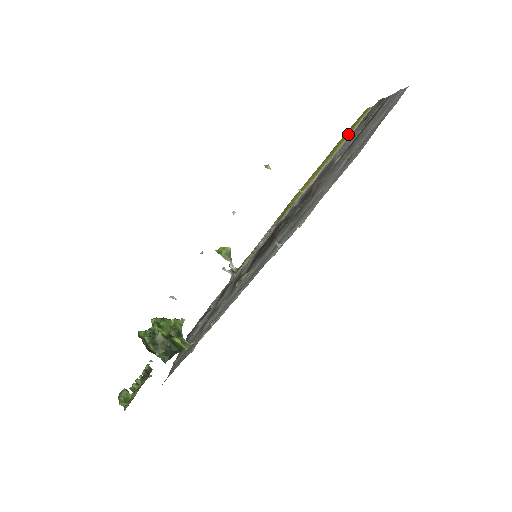
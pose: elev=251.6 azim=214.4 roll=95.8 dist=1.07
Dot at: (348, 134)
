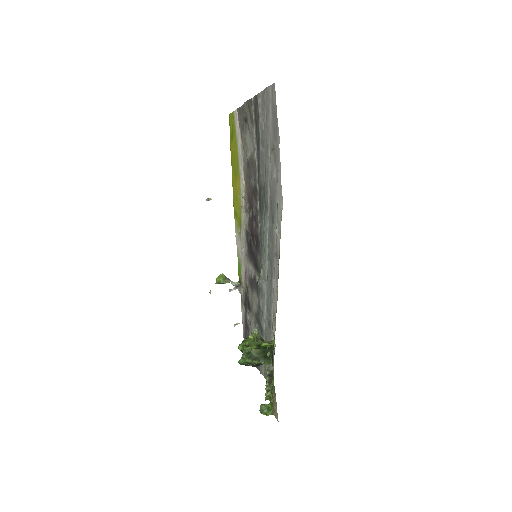
Dot at: (236, 138)
